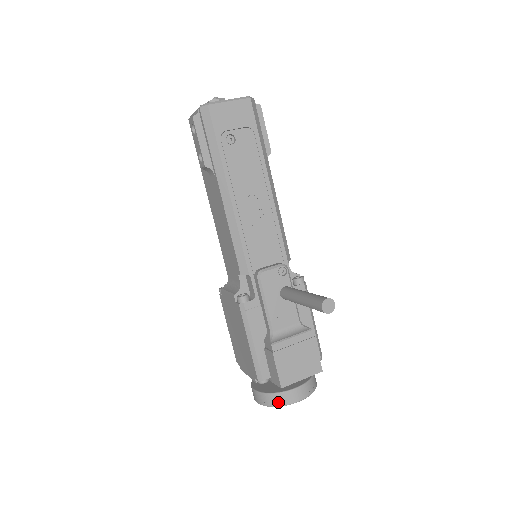
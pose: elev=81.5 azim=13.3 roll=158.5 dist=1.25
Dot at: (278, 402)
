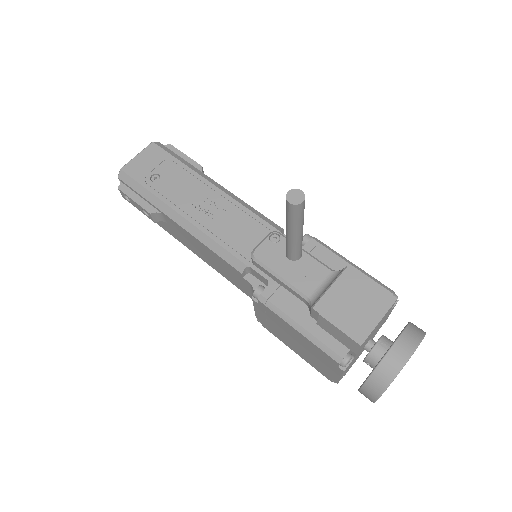
Dot at: (387, 376)
